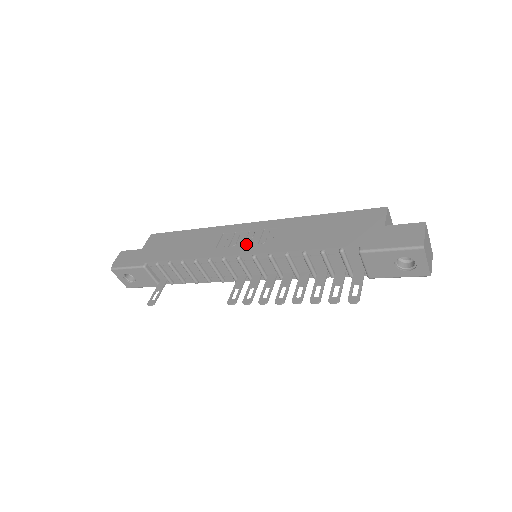
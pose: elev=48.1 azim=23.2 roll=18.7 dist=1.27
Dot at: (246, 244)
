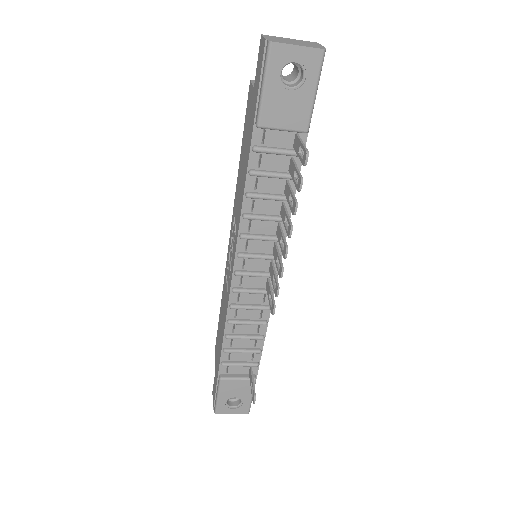
Dot at: (231, 257)
